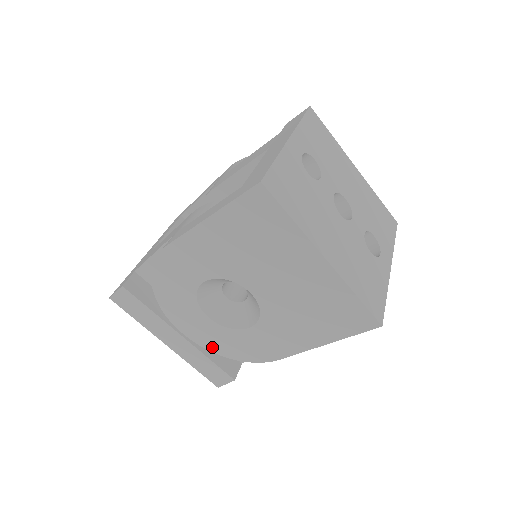
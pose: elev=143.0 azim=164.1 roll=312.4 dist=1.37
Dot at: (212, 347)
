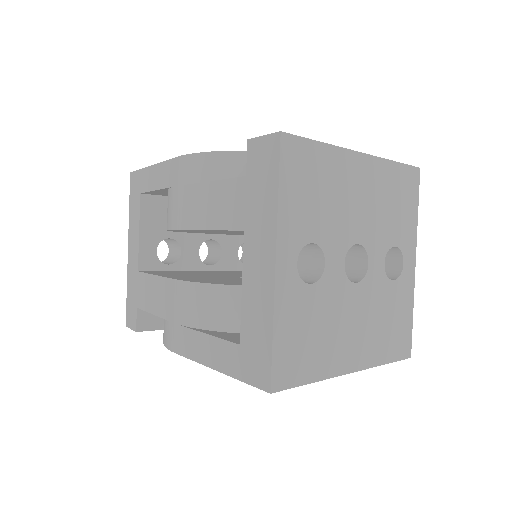
Dot at: occluded
